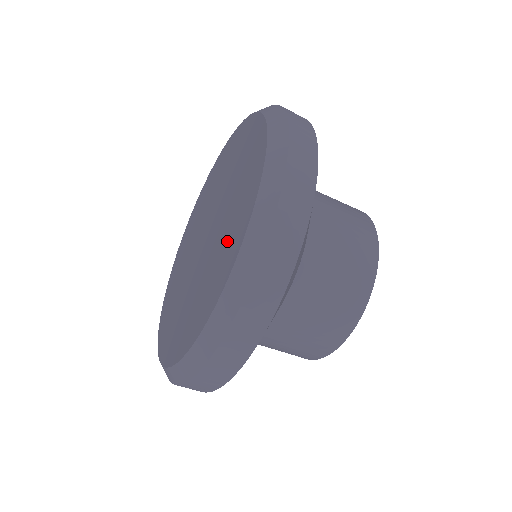
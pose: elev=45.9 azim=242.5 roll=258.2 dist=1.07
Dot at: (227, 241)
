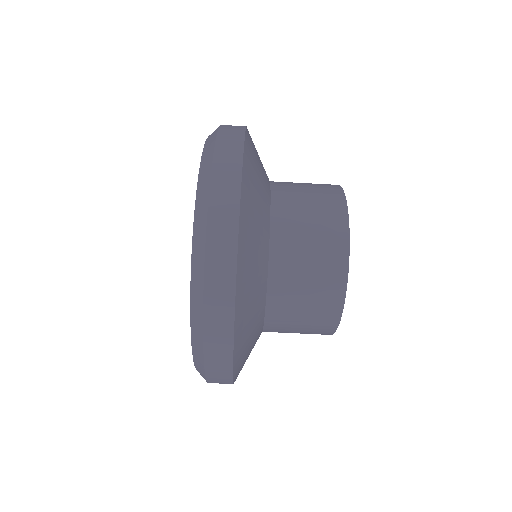
Dot at: occluded
